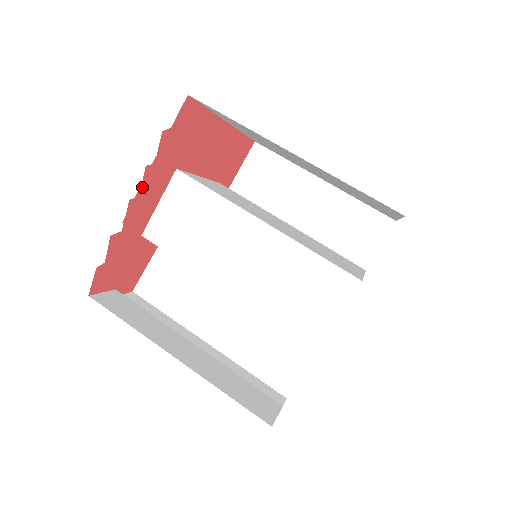
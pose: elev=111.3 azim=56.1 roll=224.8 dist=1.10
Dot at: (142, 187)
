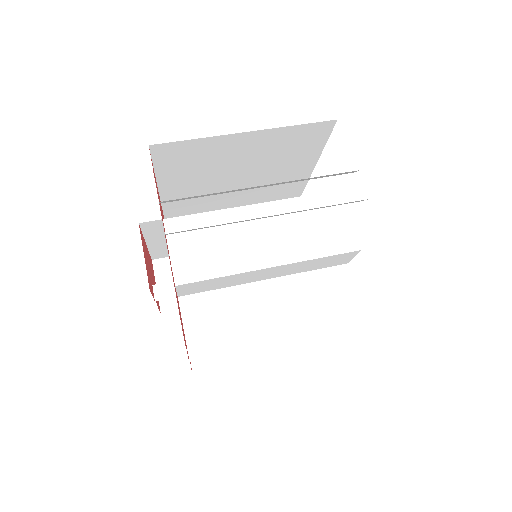
Dot at: occluded
